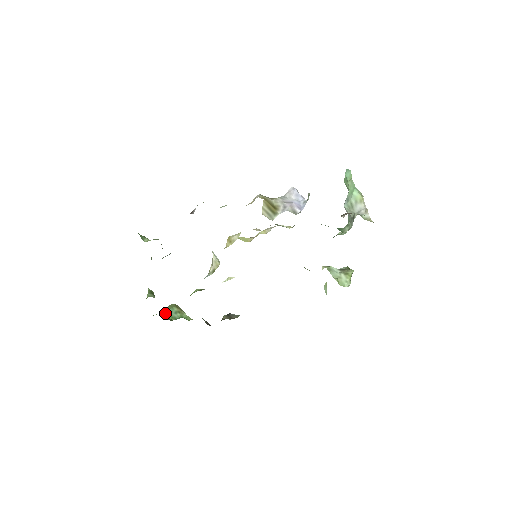
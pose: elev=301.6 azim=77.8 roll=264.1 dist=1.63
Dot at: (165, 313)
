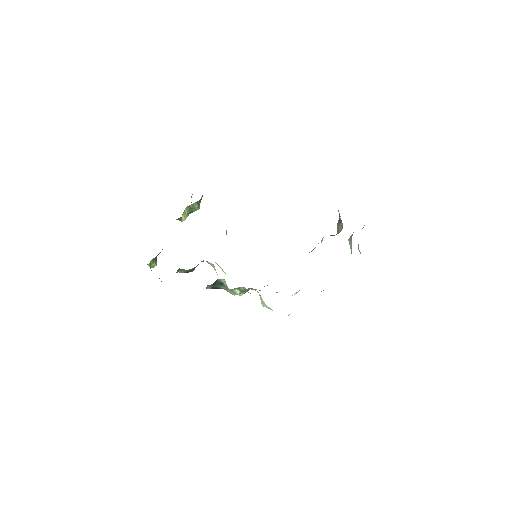
Dot at: occluded
